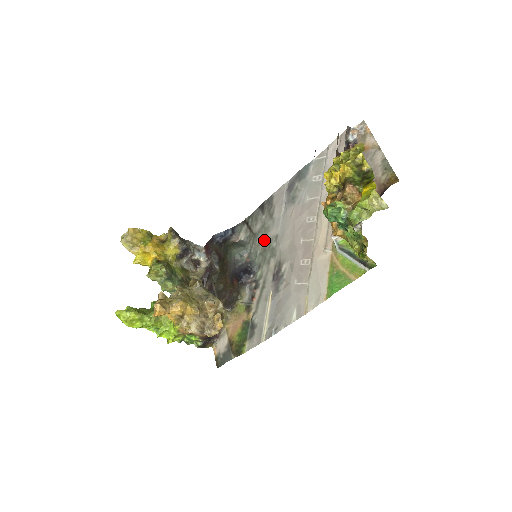
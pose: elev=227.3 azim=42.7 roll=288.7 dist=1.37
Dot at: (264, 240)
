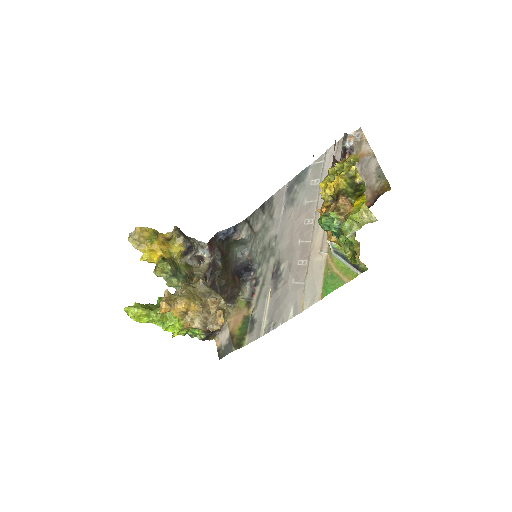
Dot at: (264, 239)
